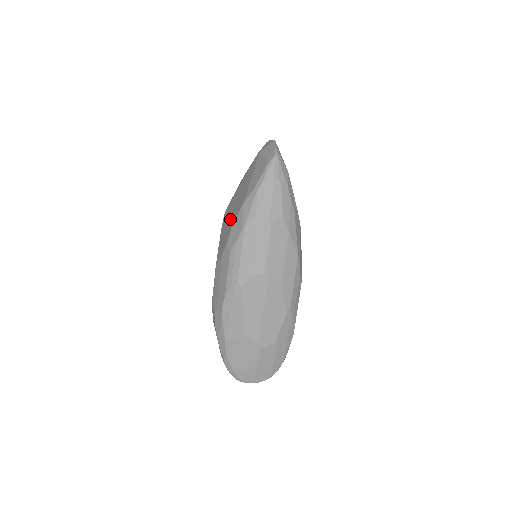
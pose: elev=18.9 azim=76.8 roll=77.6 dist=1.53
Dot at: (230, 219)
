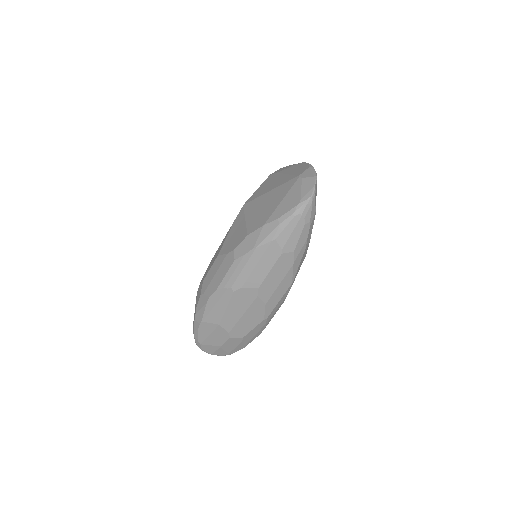
Dot at: (246, 225)
